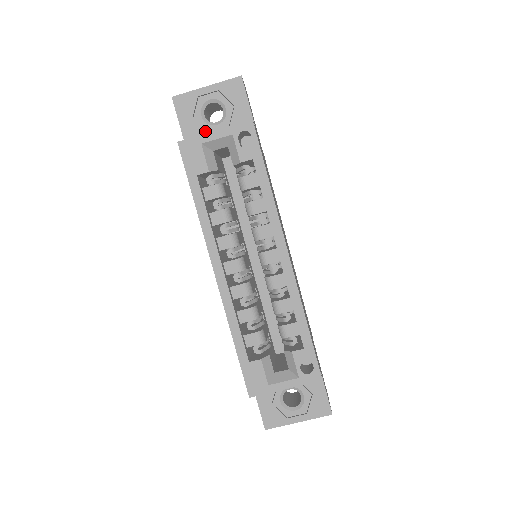
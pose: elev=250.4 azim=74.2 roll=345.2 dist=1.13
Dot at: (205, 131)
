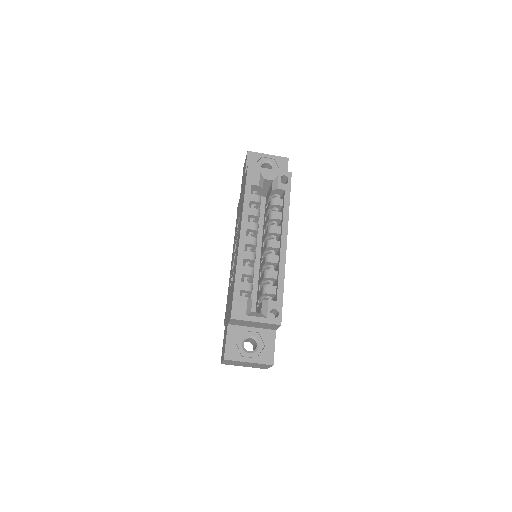
Dot at: occluded
